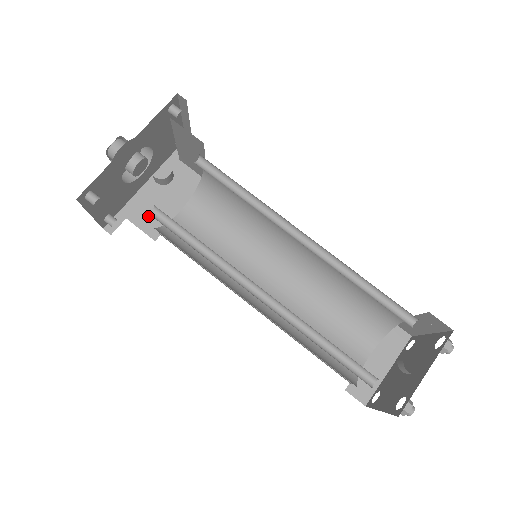
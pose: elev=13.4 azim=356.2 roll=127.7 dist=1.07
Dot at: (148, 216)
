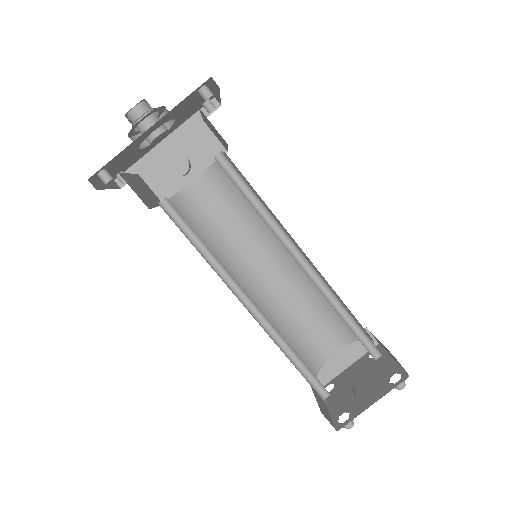
Dot at: (161, 177)
